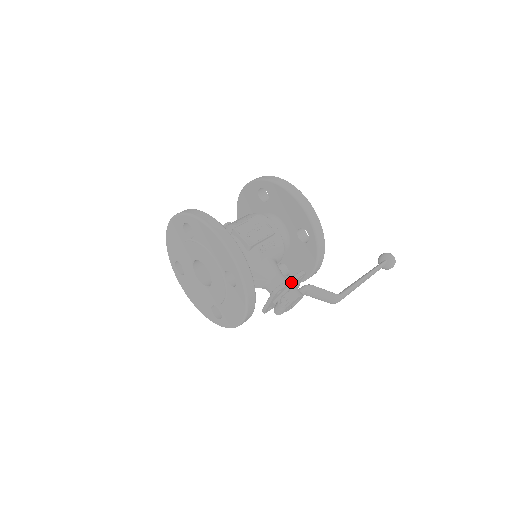
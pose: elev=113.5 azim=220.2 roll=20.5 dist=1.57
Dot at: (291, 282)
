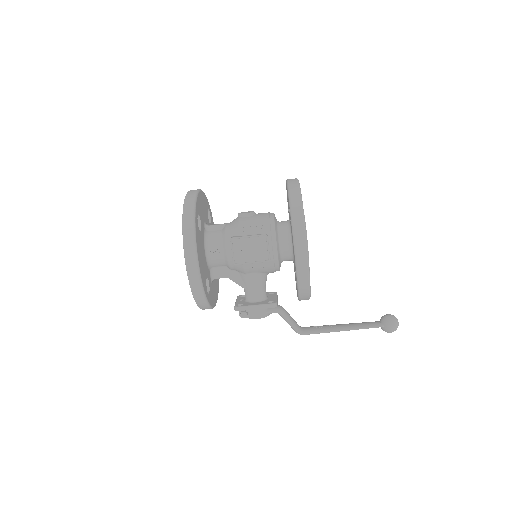
Dot at: (255, 309)
